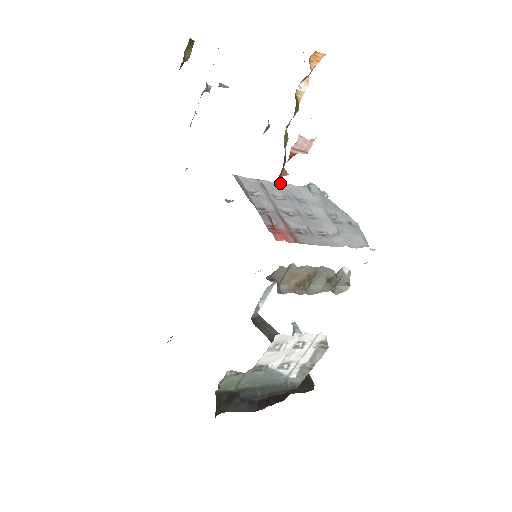
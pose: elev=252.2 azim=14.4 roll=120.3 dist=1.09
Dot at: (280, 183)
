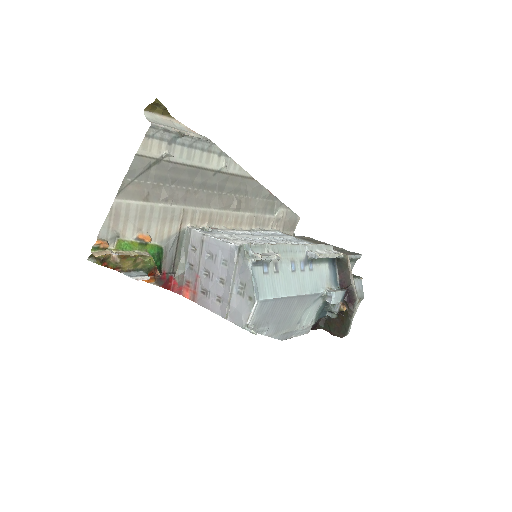
Dot at: (217, 241)
